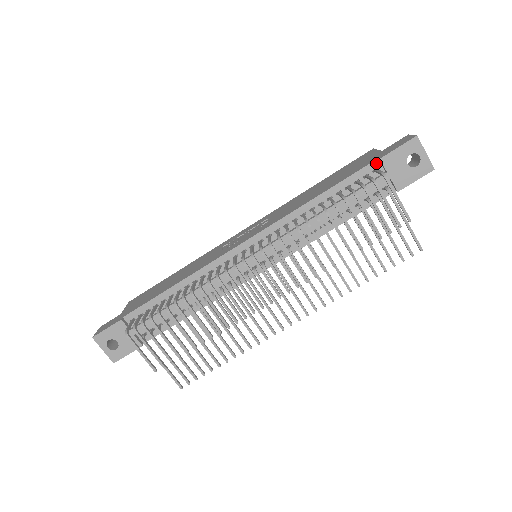
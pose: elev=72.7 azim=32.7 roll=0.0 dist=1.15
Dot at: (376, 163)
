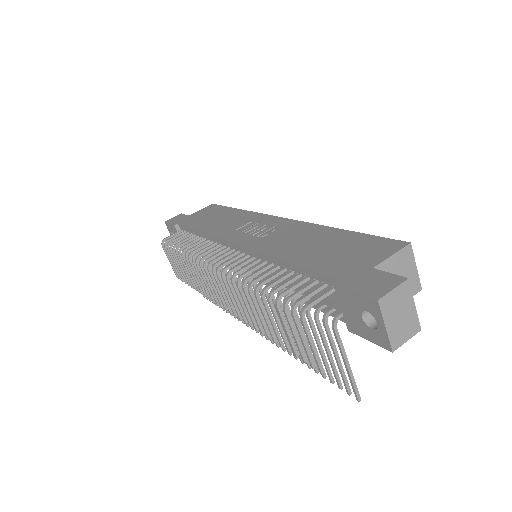
Dot at: (336, 282)
